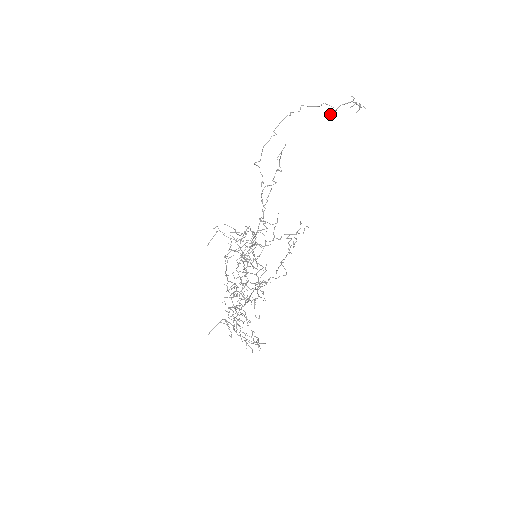
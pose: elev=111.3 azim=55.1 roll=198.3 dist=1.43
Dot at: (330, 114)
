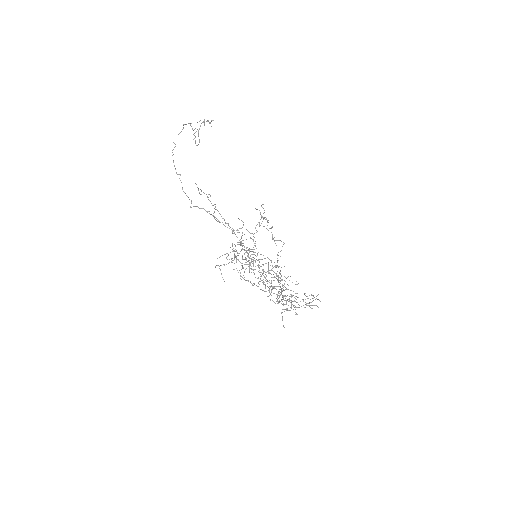
Dot at: (198, 144)
